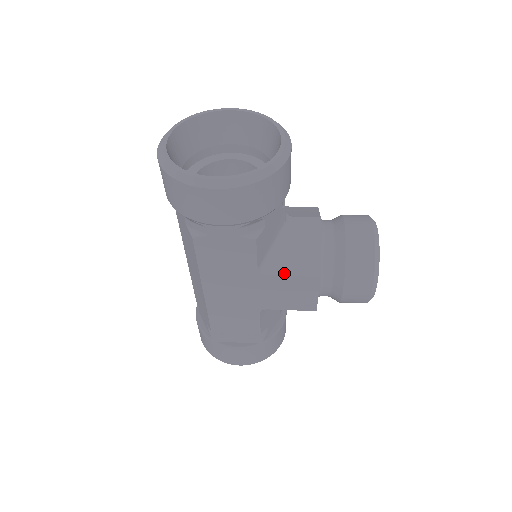
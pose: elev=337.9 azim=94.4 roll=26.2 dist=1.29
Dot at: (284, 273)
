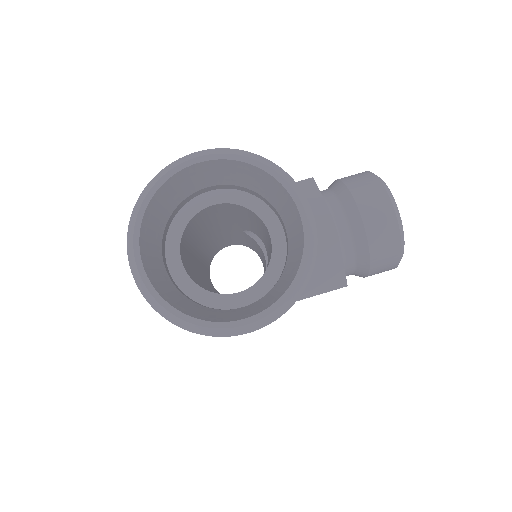
Dot at: (308, 295)
